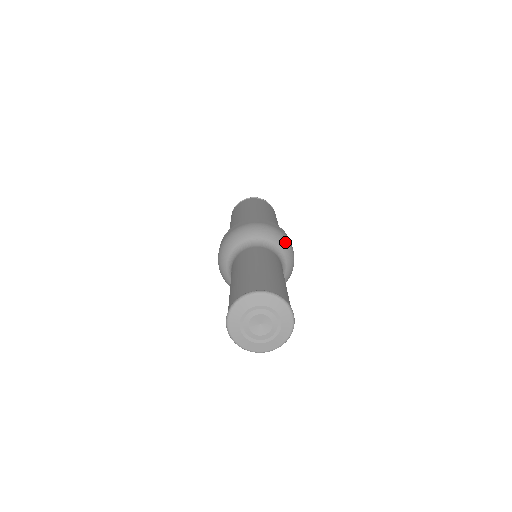
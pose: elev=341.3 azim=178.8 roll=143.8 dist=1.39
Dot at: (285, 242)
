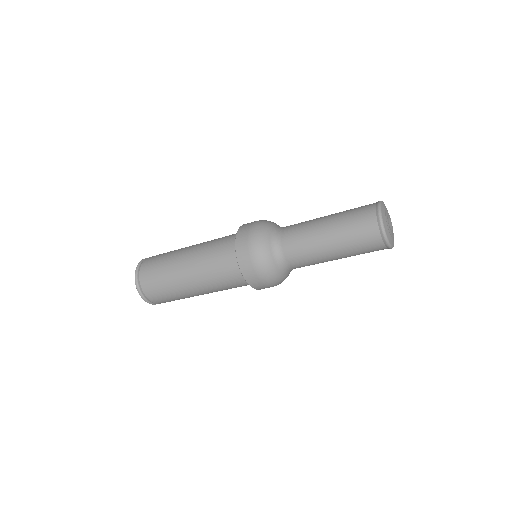
Dot at: occluded
